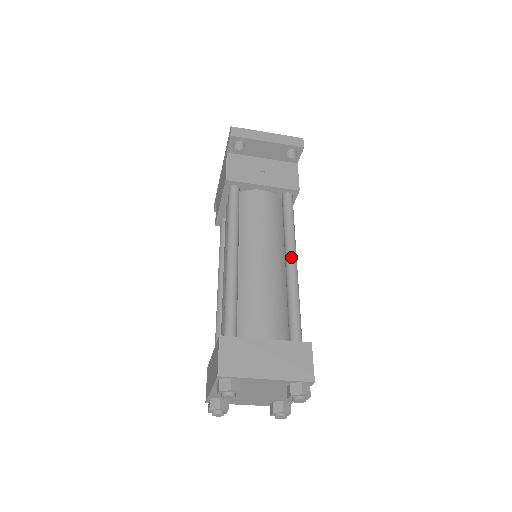
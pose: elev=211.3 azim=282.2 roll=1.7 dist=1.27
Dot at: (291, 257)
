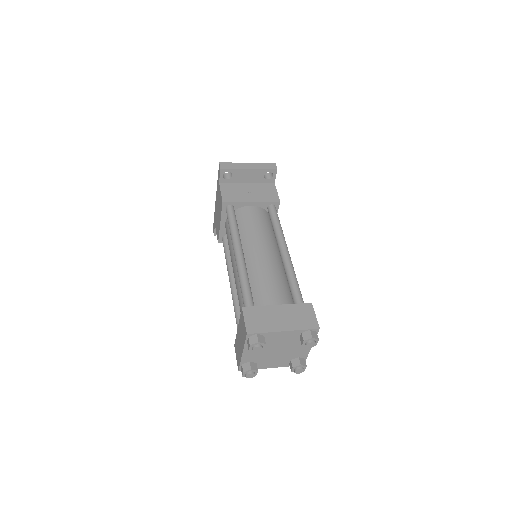
Dot at: (284, 248)
